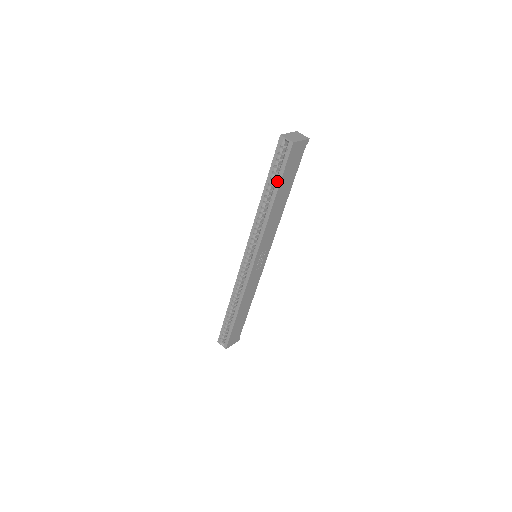
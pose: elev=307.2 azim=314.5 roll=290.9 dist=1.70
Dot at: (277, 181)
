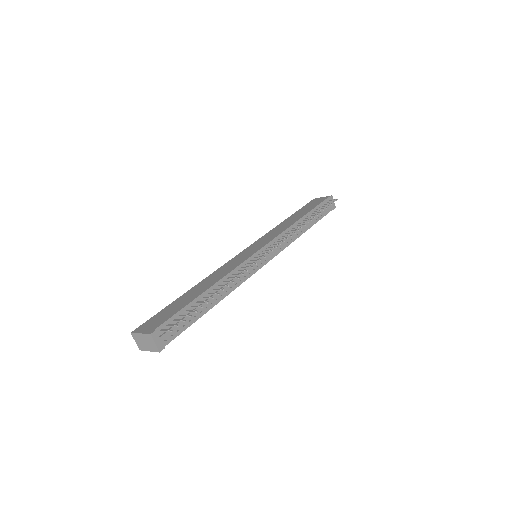
Dot at: occluded
